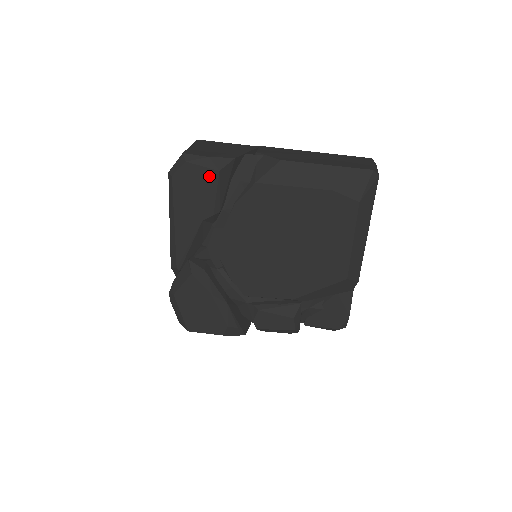
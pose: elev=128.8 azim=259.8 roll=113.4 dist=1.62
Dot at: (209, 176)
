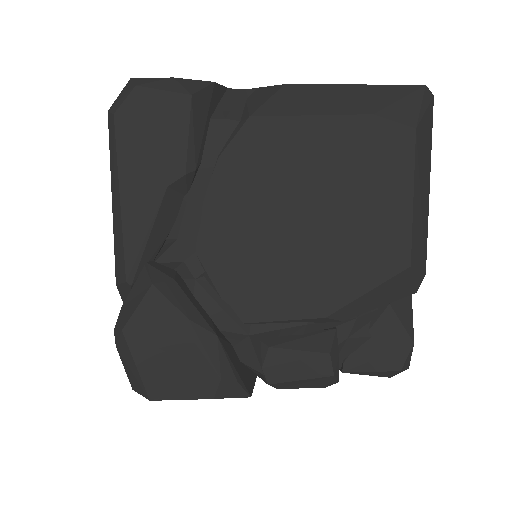
Dot at: (175, 106)
